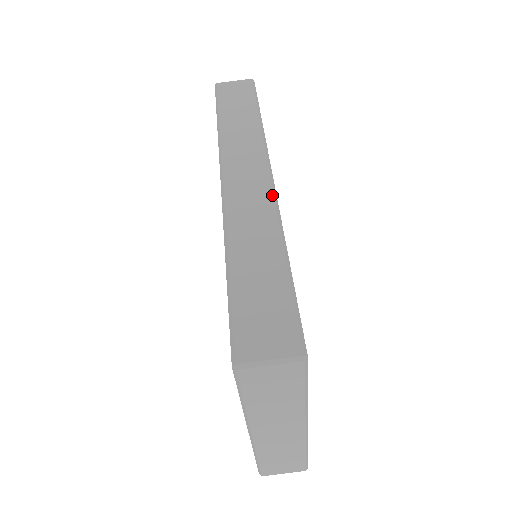
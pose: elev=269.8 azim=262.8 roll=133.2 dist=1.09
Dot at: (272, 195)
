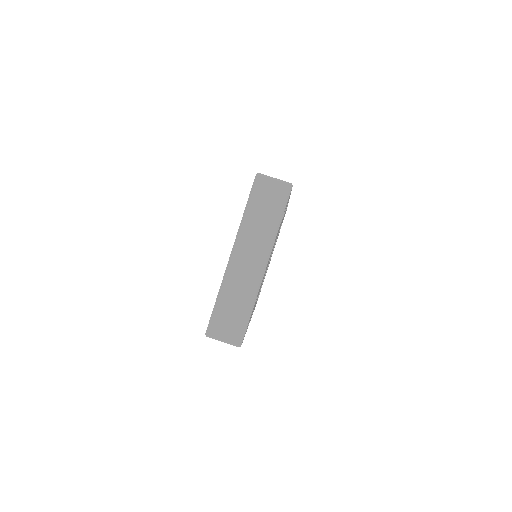
Dot at: occluded
